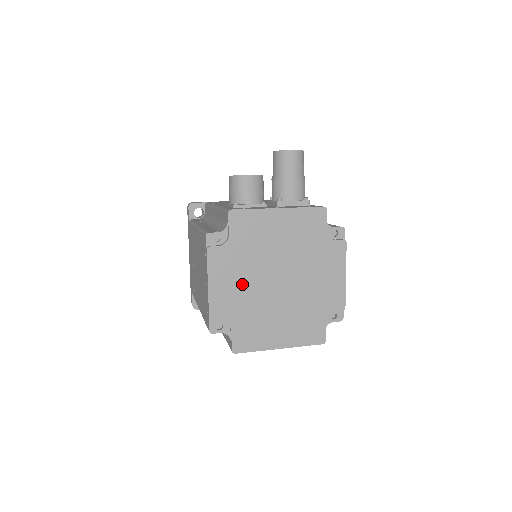
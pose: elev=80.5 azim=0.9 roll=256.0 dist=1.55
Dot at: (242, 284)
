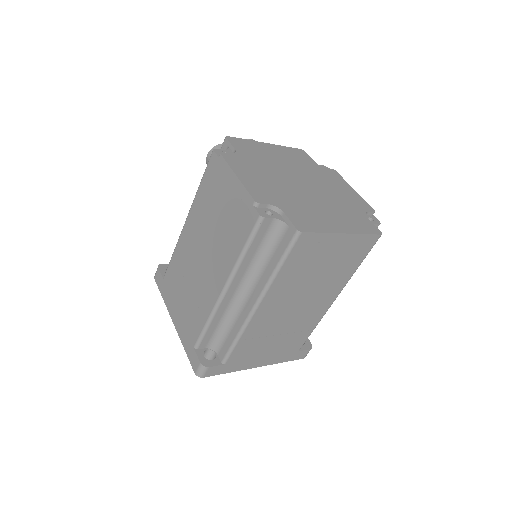
Dot at: (269, 180)
